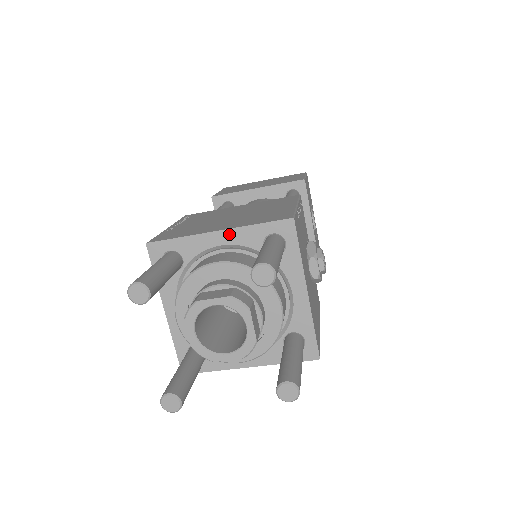
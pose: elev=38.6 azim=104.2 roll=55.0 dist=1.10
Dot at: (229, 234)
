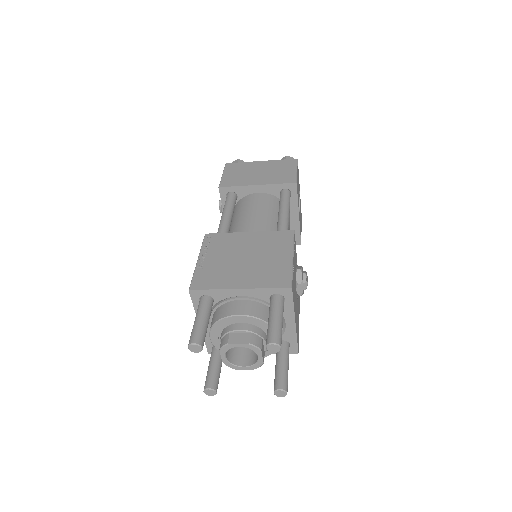
Dot at: (247, 291)
